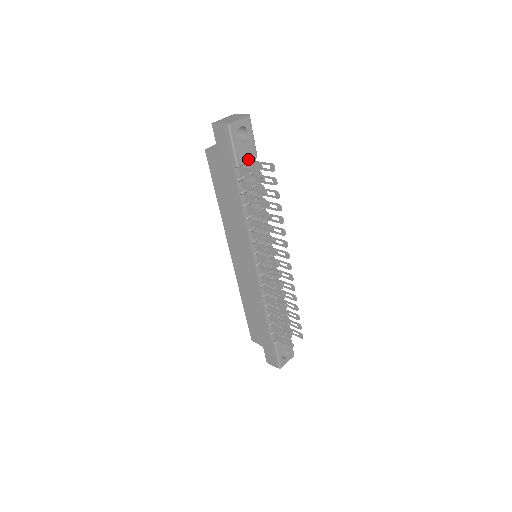
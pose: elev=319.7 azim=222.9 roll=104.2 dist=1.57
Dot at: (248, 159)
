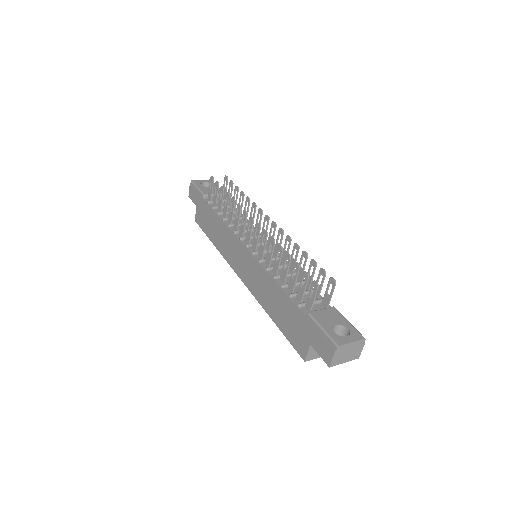
Dot at: occluded
